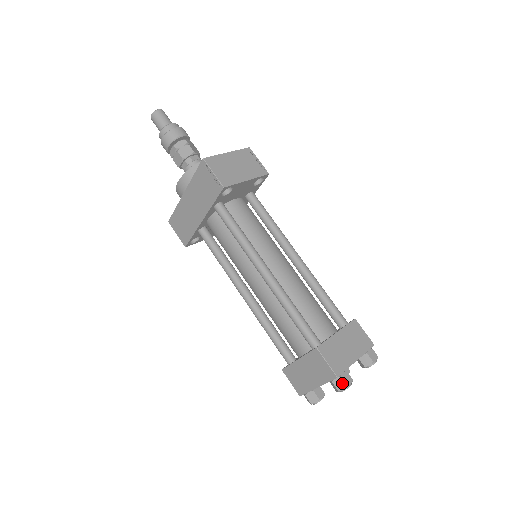
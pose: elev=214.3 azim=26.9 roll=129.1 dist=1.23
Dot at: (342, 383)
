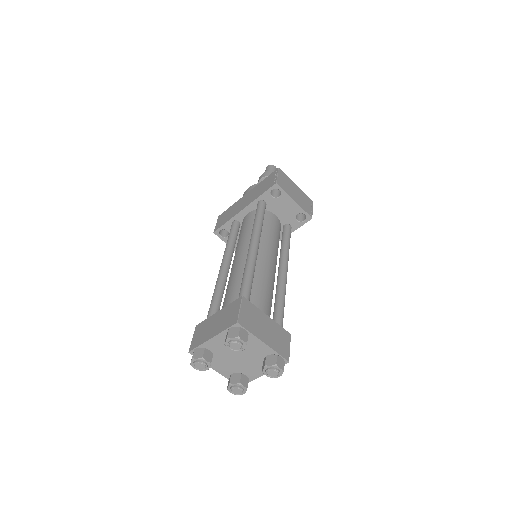
Dot at: (236, 332)
